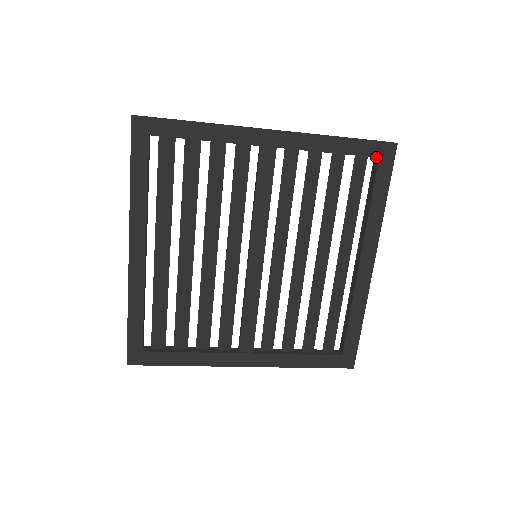
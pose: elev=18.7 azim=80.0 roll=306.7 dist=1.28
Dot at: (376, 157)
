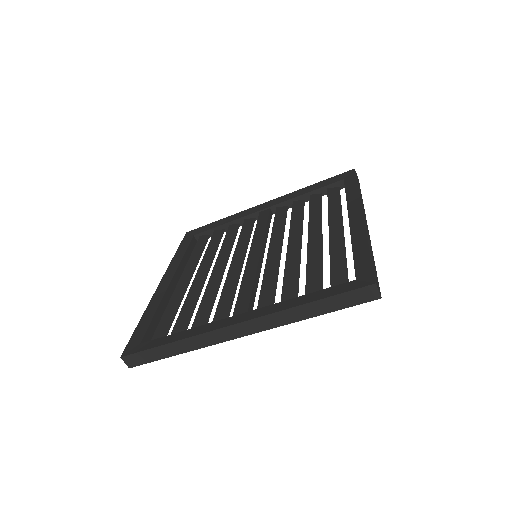
Dot at: (342, 180)
